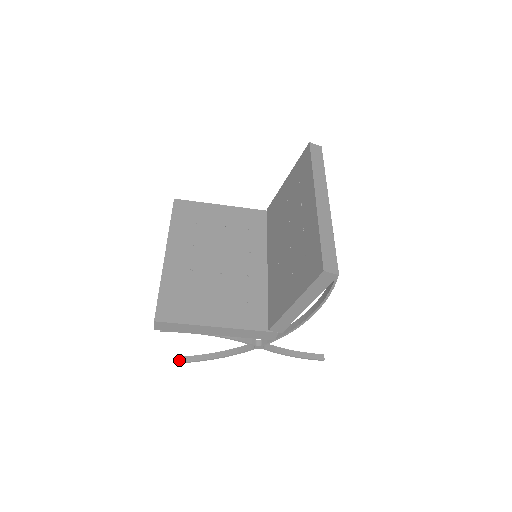
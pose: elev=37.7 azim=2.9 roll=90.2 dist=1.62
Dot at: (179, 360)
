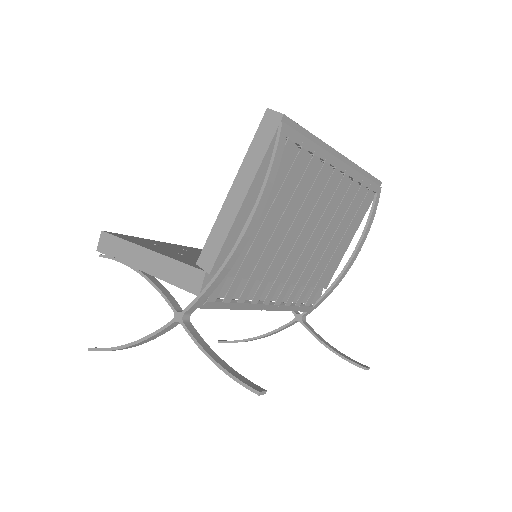
Dot at: (96, 347)
